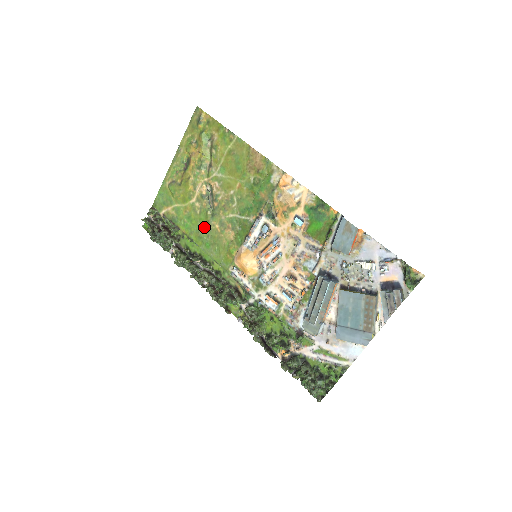
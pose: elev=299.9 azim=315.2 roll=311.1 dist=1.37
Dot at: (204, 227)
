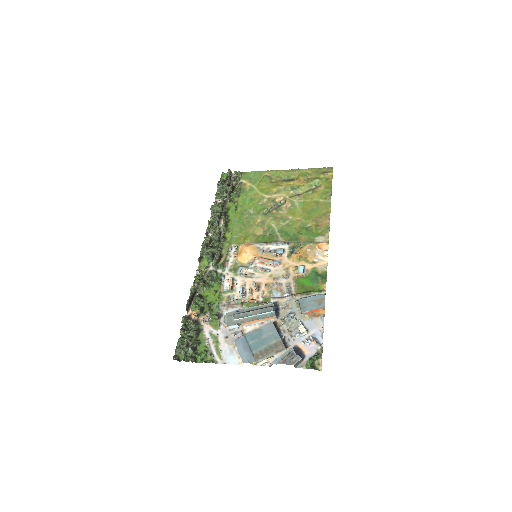
Dot at: (252, 212)
